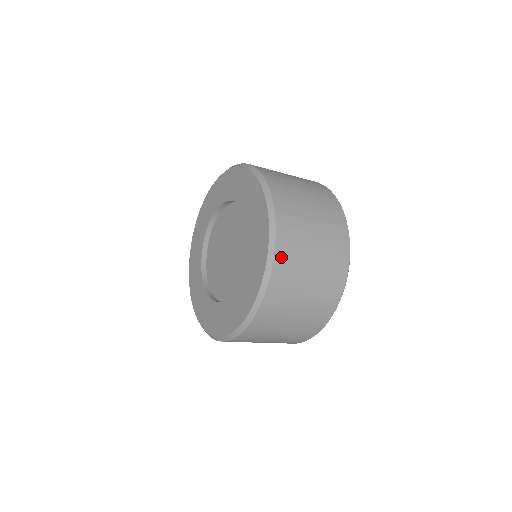
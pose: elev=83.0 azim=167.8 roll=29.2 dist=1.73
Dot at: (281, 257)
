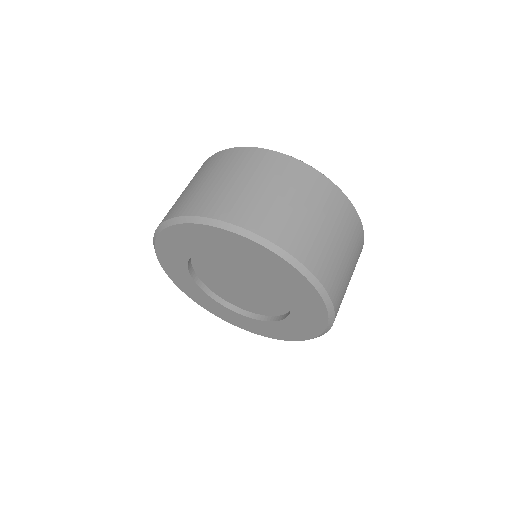
Dot at: (335, 296)
